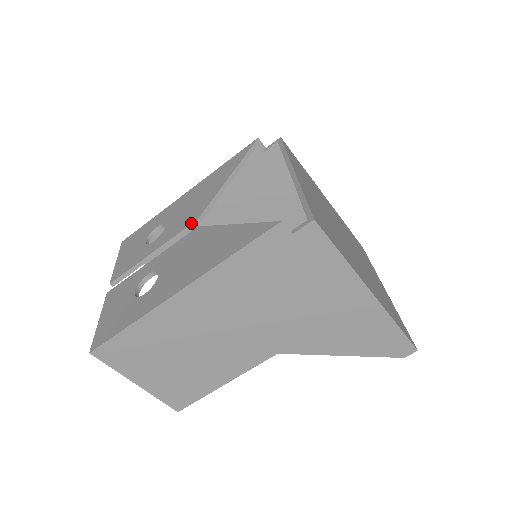
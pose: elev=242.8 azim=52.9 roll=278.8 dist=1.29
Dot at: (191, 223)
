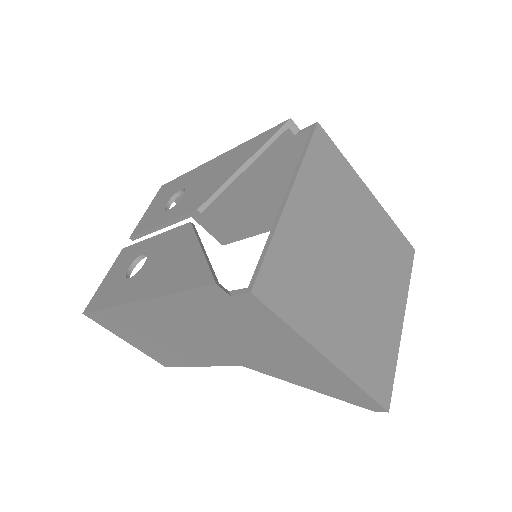
Dot at: (191, 211)
